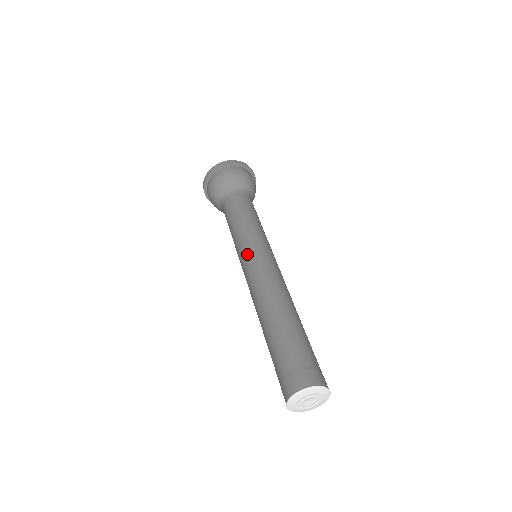
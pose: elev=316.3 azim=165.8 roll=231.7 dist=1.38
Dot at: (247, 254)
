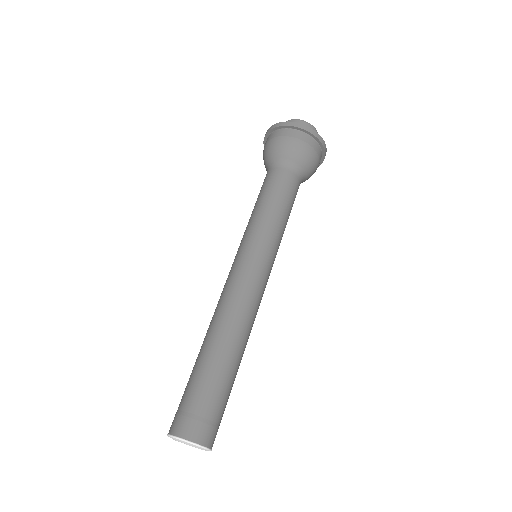
Dot at: (254, 256)
